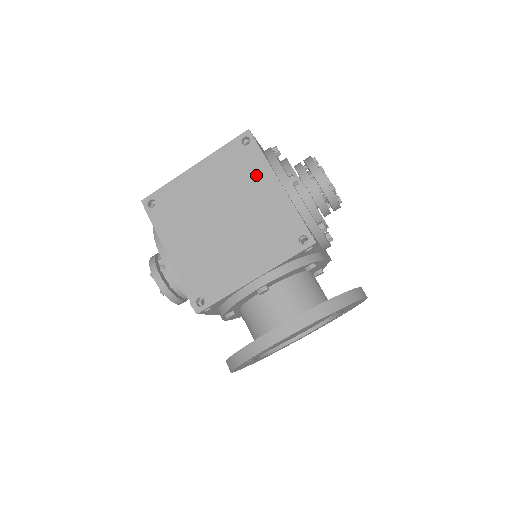
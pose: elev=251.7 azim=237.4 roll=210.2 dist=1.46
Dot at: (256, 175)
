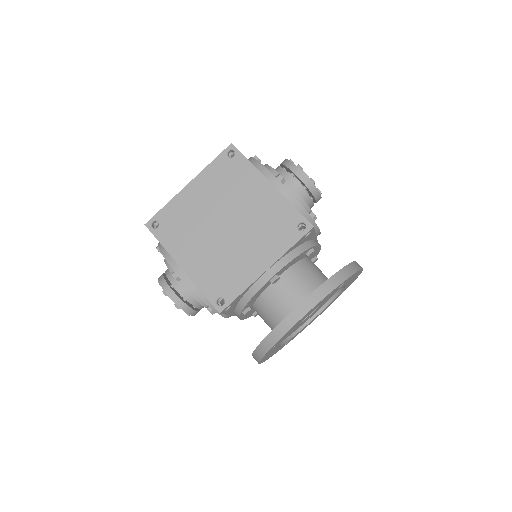
Dot at: (247, 180)
